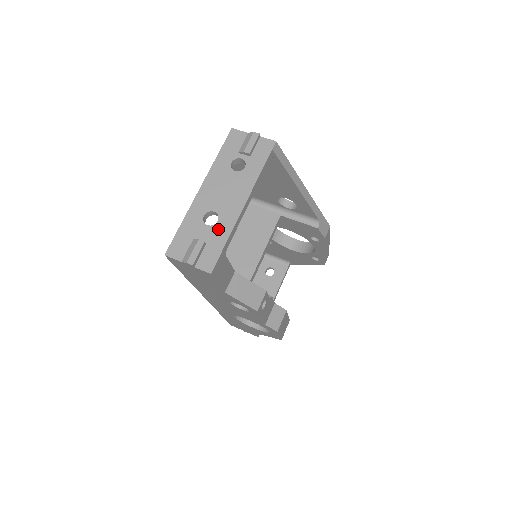
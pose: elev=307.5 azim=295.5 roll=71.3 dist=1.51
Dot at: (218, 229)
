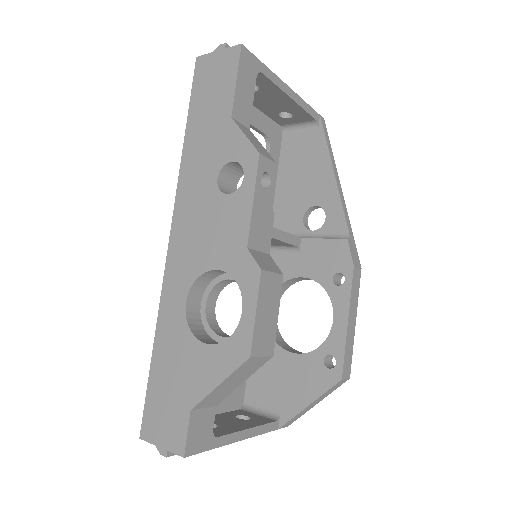
Dot at: occluded
